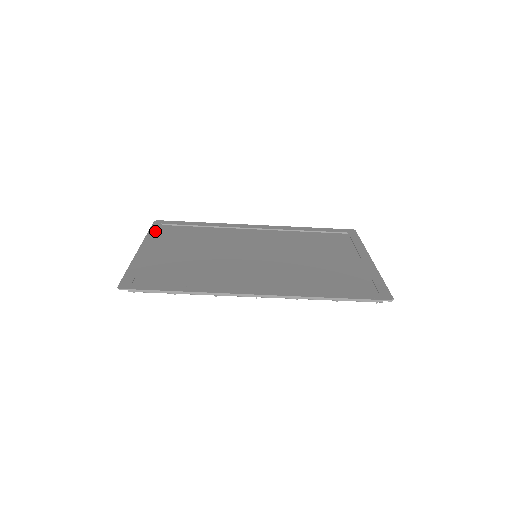
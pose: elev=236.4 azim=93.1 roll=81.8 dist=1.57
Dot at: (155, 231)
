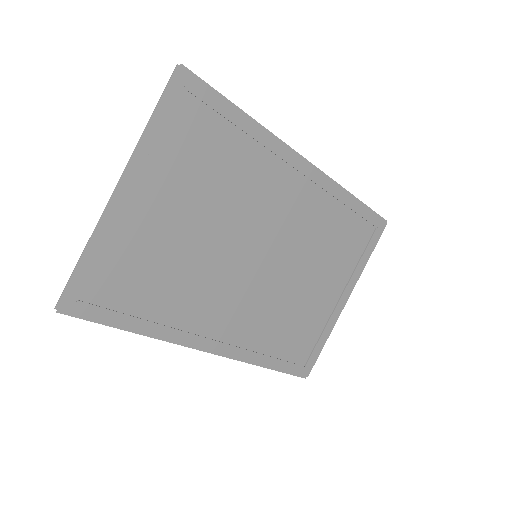
Dot at: (163, 121)
